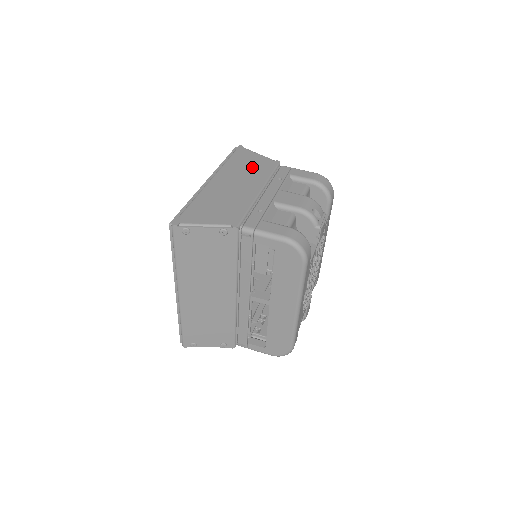
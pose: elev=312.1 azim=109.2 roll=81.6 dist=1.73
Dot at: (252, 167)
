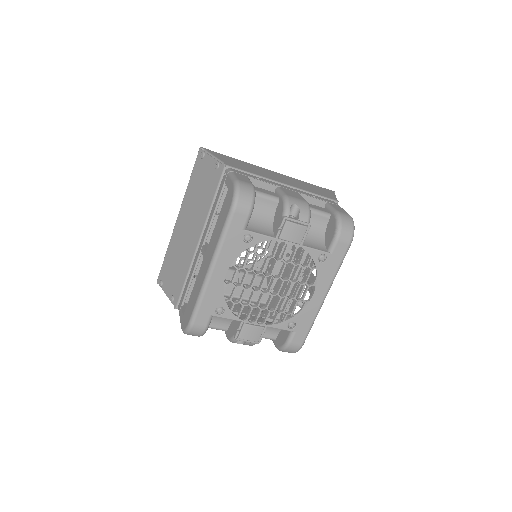
Dot at: (312, 188)
